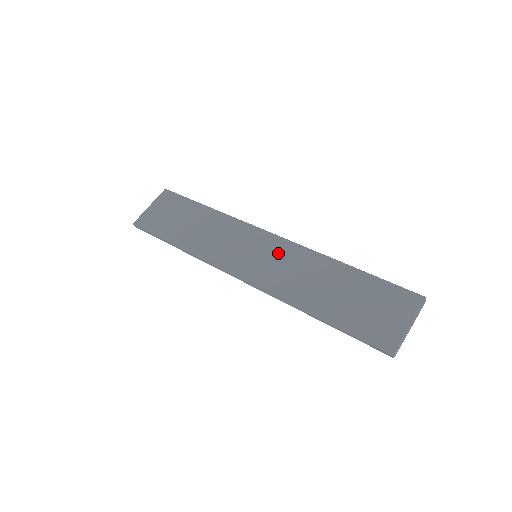
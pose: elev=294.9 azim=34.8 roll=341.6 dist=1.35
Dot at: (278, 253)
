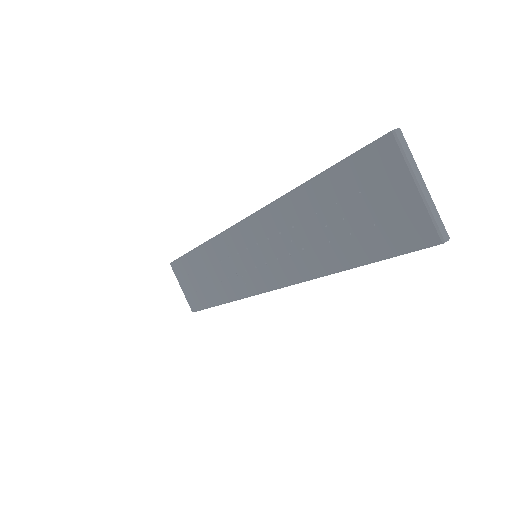
Dot at: (260, 238)
